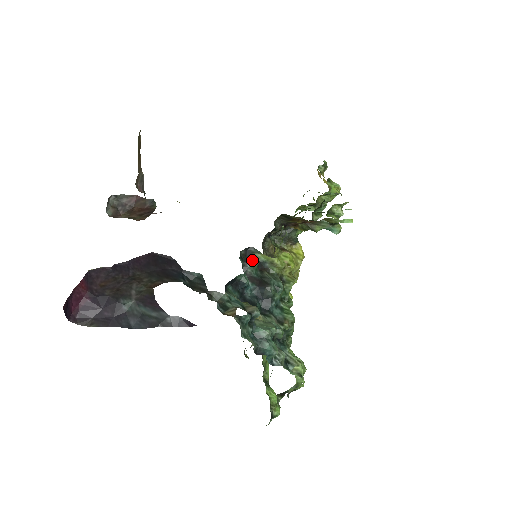
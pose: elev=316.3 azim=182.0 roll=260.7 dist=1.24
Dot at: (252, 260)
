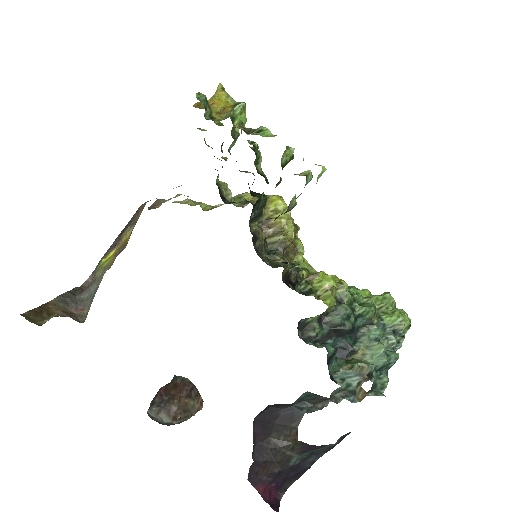
Dot at: (312, 328)
